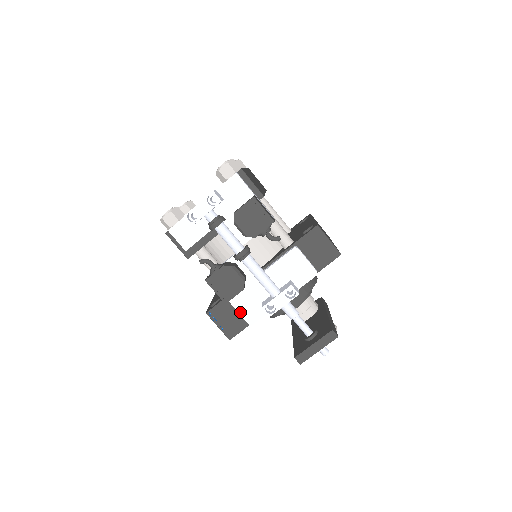
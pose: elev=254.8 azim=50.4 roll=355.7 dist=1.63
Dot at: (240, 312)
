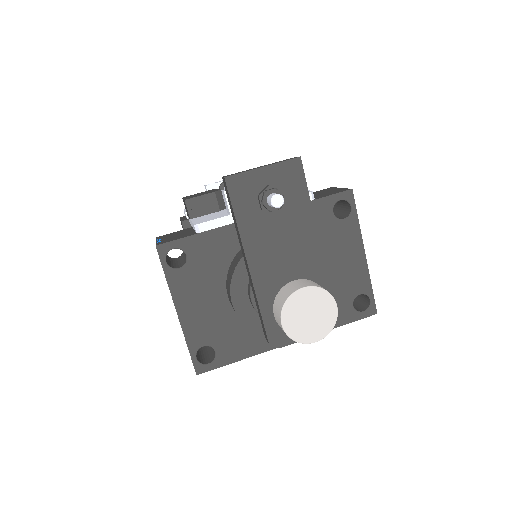
Dot at: (194, 222)
